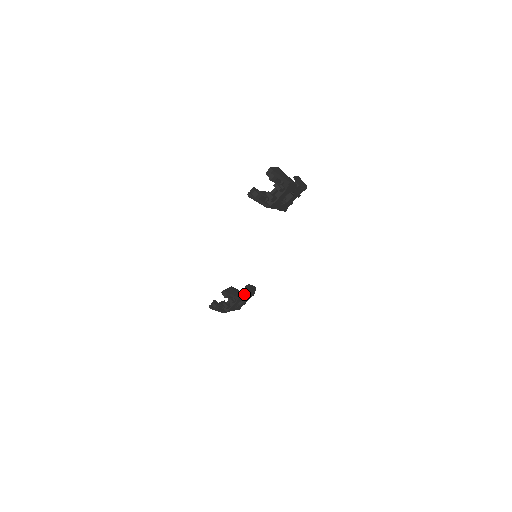
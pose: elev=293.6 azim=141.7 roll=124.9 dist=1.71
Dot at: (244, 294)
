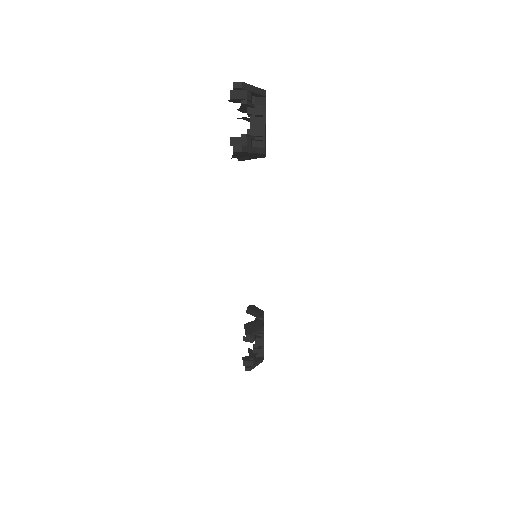
Dot at: (260, 320)
